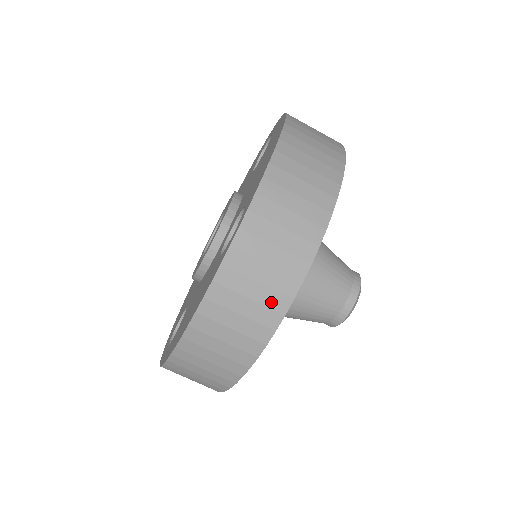
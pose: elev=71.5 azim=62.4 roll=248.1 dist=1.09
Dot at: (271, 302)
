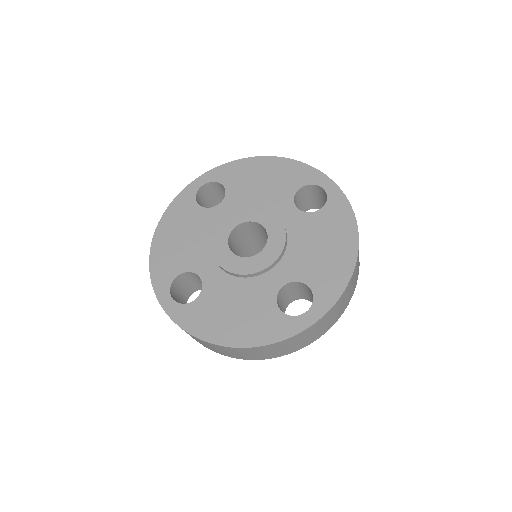
Dot at: (291, 350)
